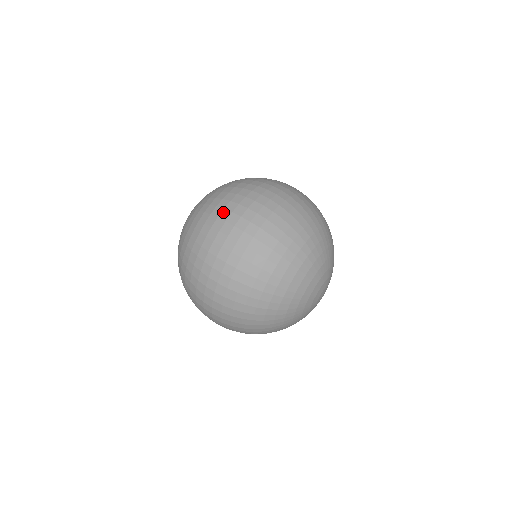
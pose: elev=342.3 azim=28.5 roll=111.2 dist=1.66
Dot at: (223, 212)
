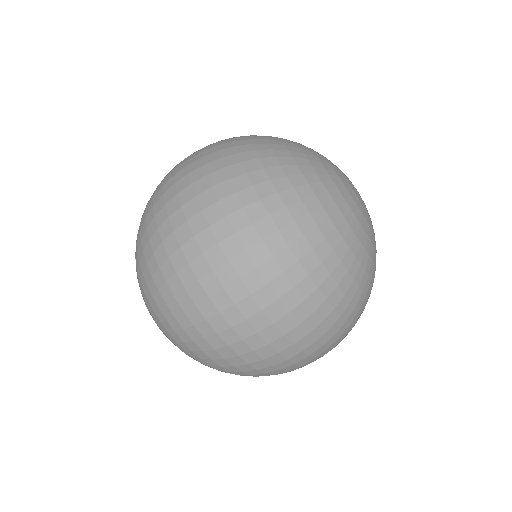
Dot at: (201, 309)
